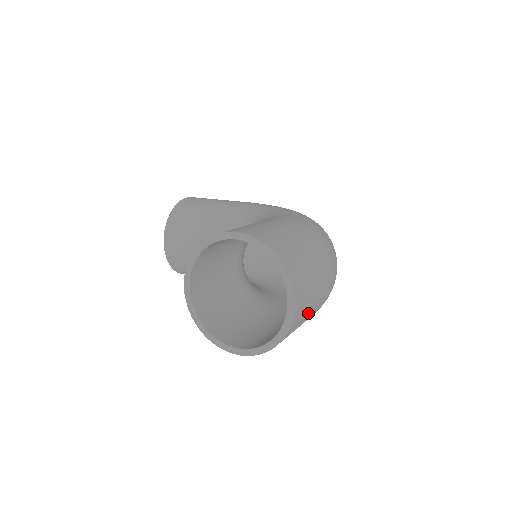
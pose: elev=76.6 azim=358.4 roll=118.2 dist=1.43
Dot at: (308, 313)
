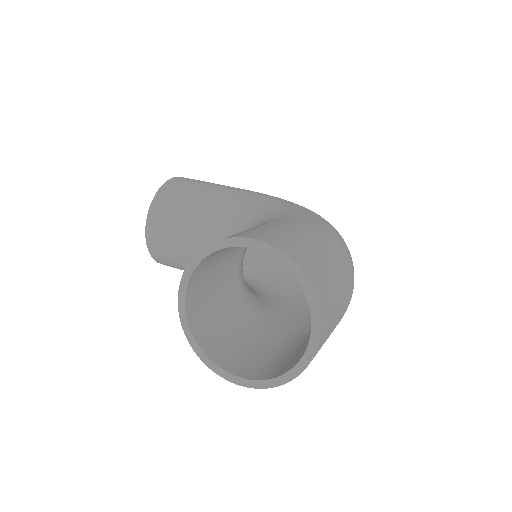
Dot at: occluded
